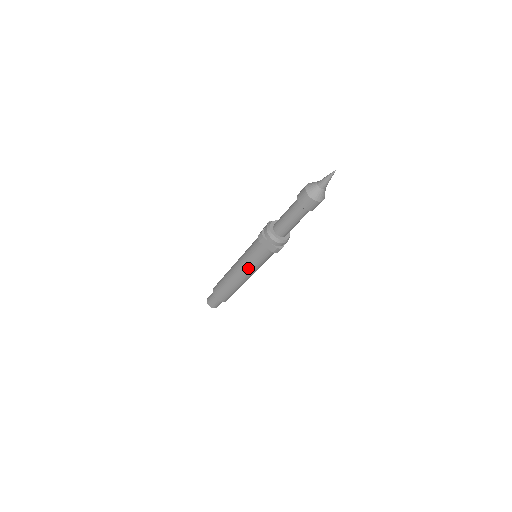
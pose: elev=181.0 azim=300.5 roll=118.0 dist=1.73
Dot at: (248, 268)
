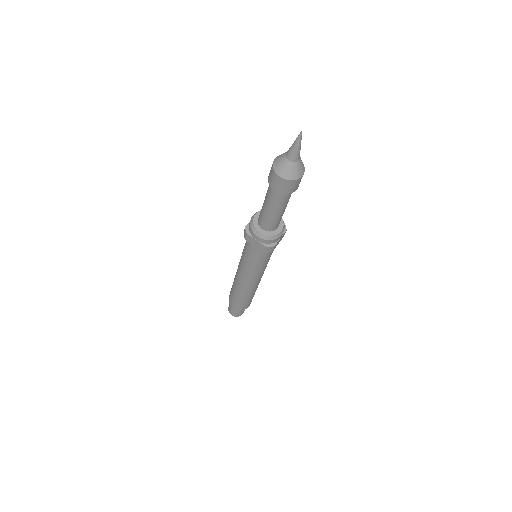
Dot at: (248, 272)
